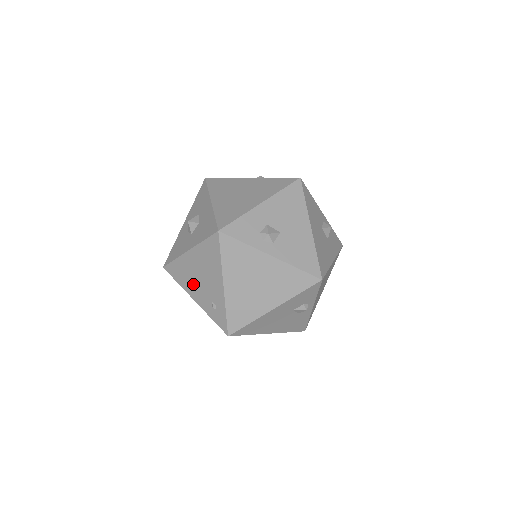
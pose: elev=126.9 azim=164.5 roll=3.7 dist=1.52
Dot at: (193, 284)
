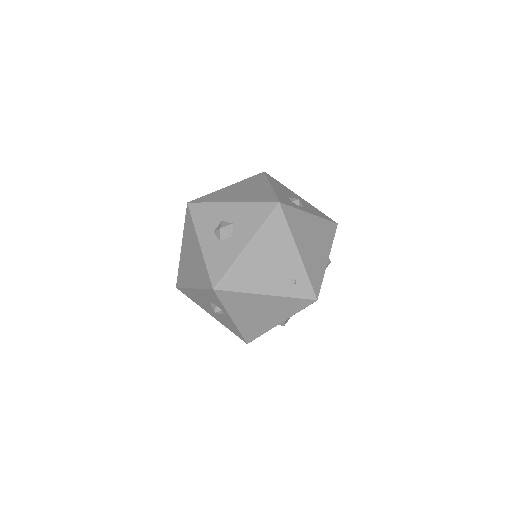
Dot at: (261, 278)
